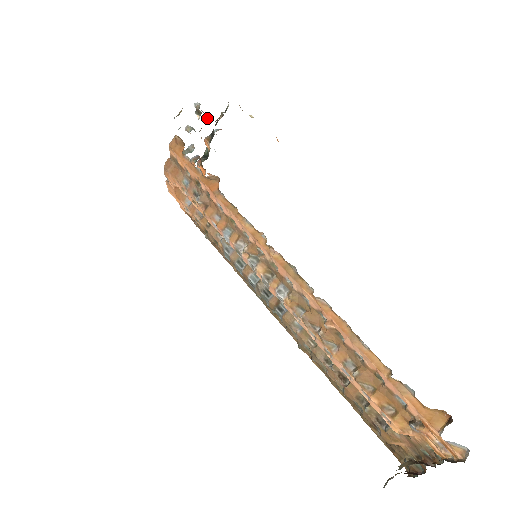
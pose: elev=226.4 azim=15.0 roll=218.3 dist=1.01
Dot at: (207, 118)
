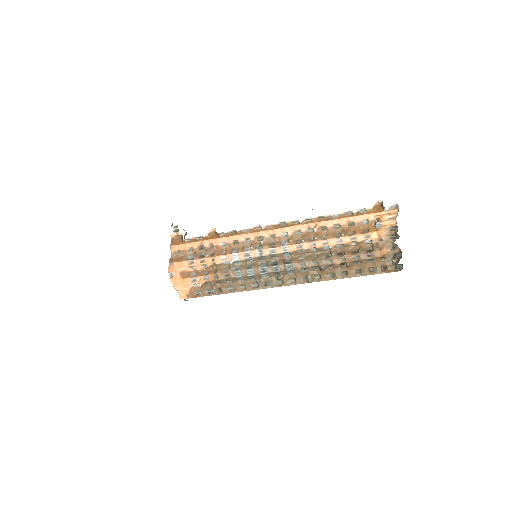
Dot at: occluded
